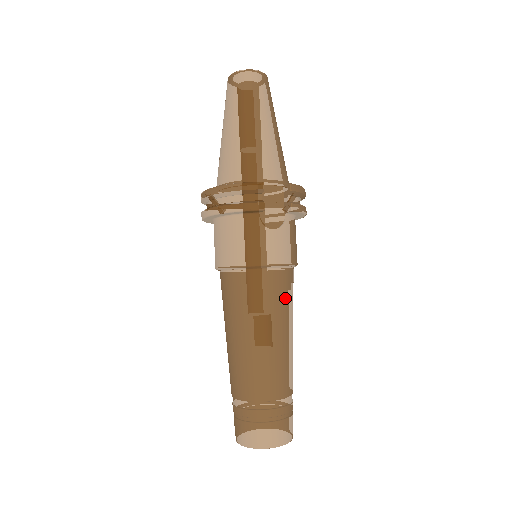
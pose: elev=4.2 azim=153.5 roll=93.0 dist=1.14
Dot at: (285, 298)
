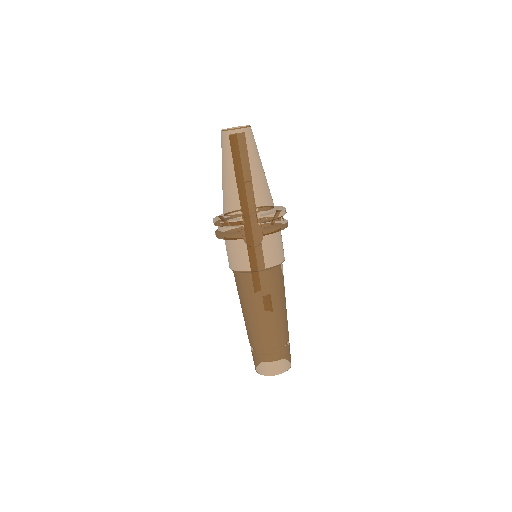
Dot at: (270, 289)
